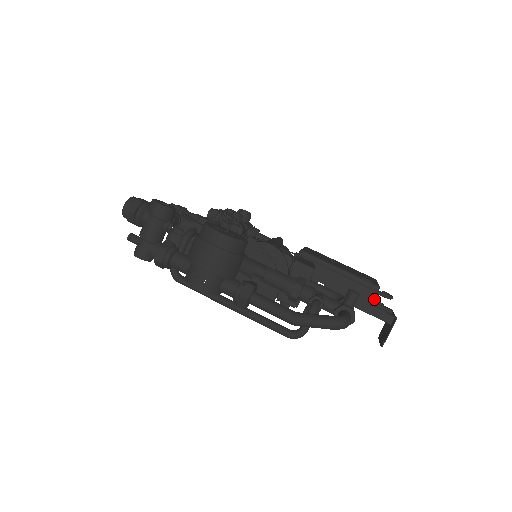
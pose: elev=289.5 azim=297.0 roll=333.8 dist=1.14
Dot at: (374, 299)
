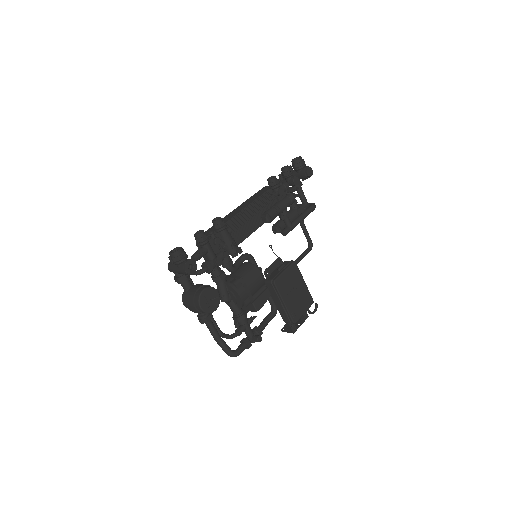
Dot at: occluded
